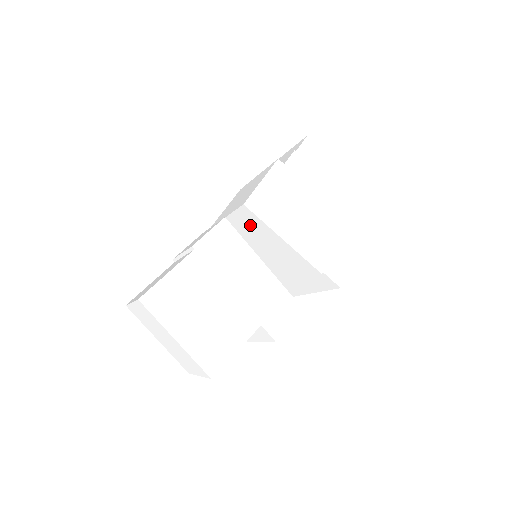
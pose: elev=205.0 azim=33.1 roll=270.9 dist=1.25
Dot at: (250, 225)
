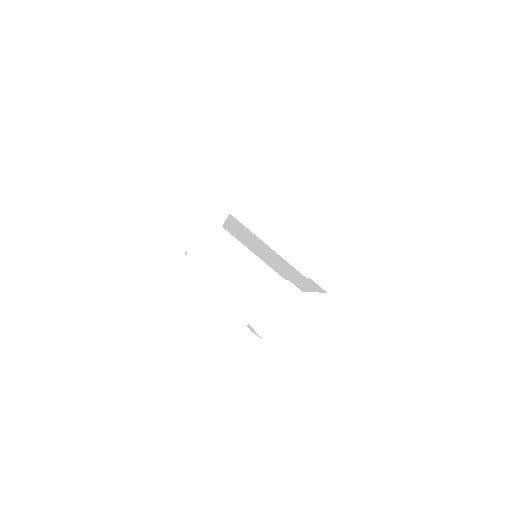
Dot at: (243, 230)
